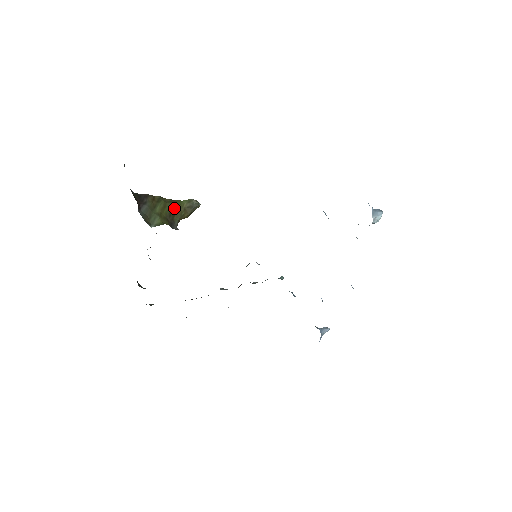
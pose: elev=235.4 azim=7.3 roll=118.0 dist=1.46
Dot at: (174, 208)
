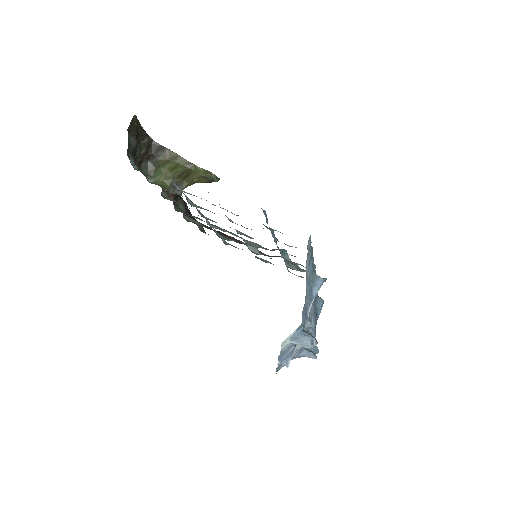
Dot at: (187, 172)
